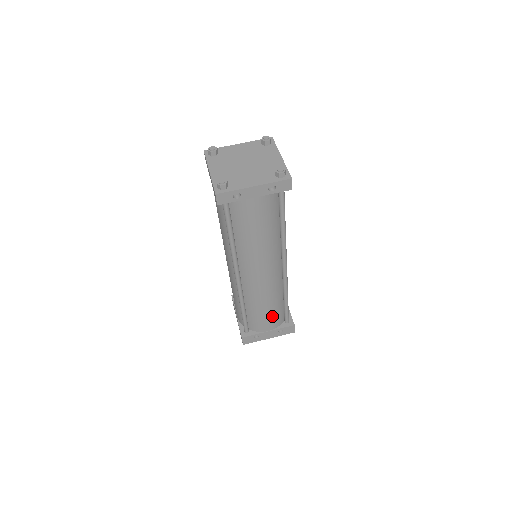
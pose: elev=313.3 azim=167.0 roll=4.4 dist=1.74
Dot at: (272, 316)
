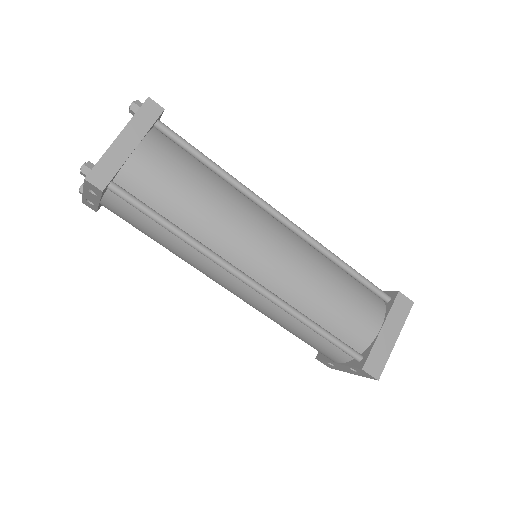
Dot at: (315, 344)
